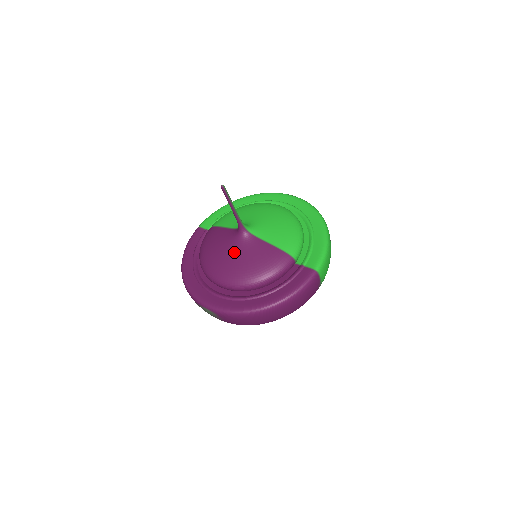
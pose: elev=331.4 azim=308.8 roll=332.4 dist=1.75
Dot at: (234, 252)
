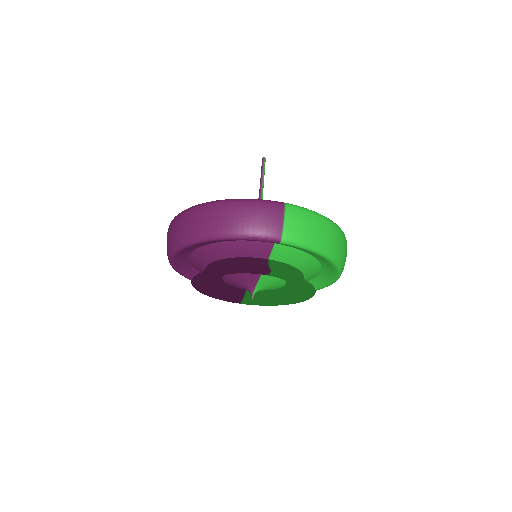
Dot at: occluded
